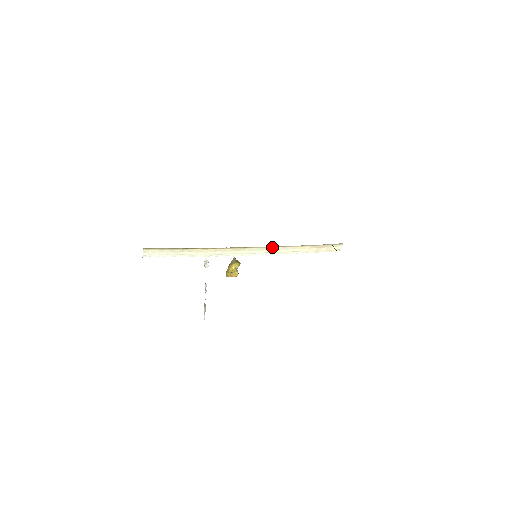
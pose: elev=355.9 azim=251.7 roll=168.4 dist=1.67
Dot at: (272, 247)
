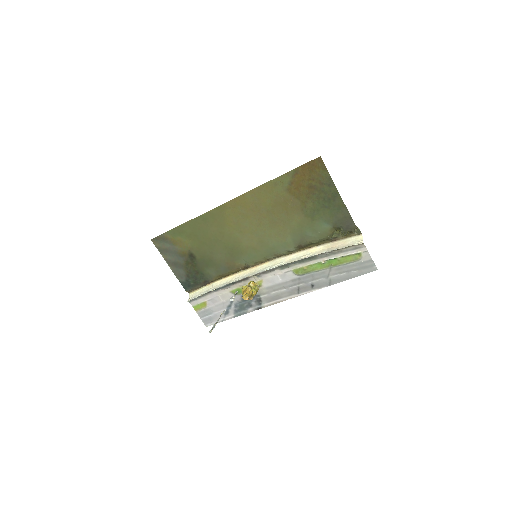
Dot at: (282, 259)
